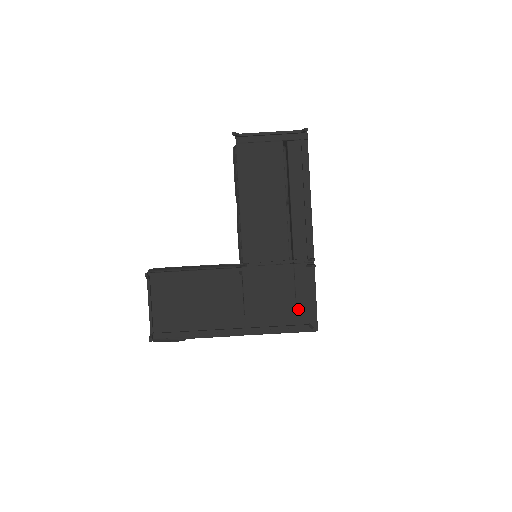
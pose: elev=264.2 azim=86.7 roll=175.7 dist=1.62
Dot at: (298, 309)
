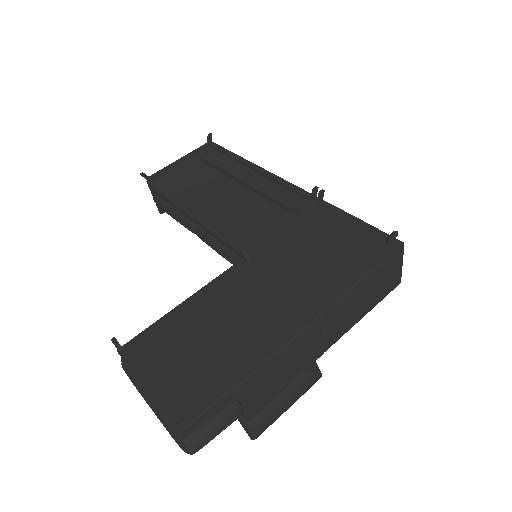
Dot at: (354, 242)
